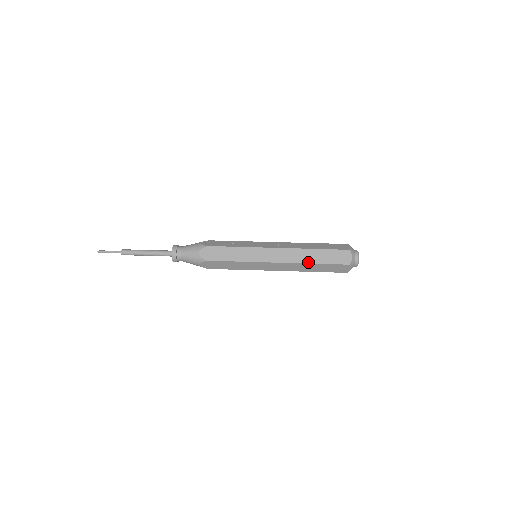
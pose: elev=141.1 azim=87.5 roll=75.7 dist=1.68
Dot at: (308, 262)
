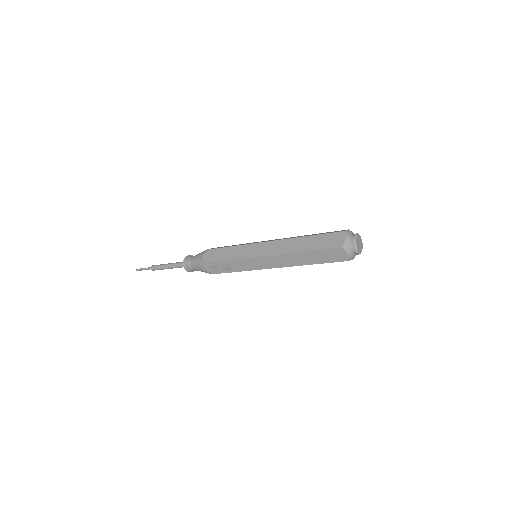
Dot at: (300, 237)
